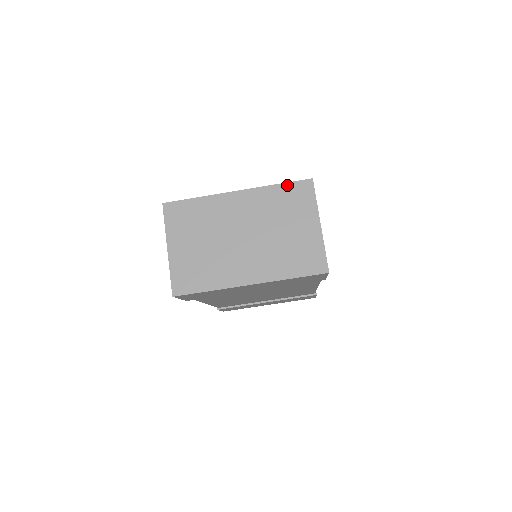
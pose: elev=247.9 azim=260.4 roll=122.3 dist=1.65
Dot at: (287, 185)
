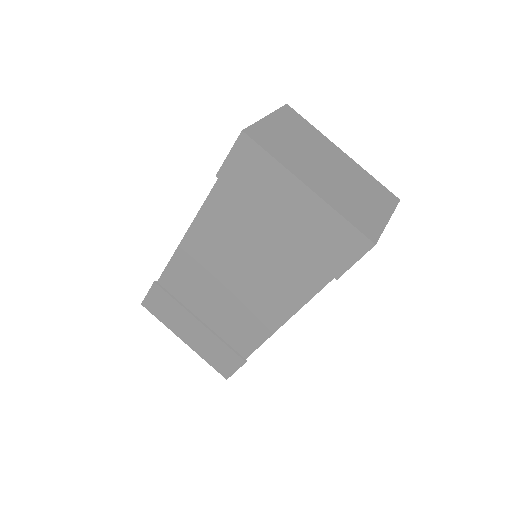
Dot at: (380, 184)
